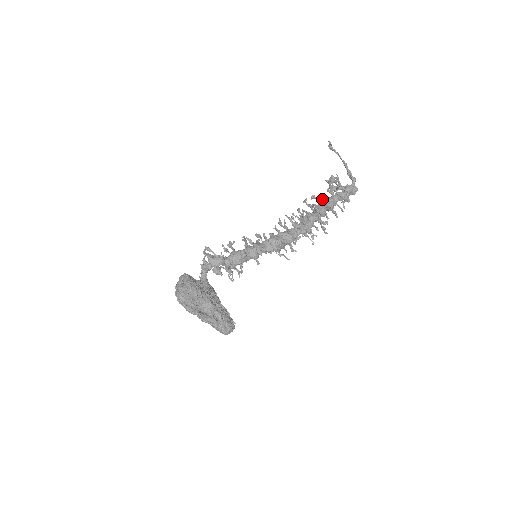
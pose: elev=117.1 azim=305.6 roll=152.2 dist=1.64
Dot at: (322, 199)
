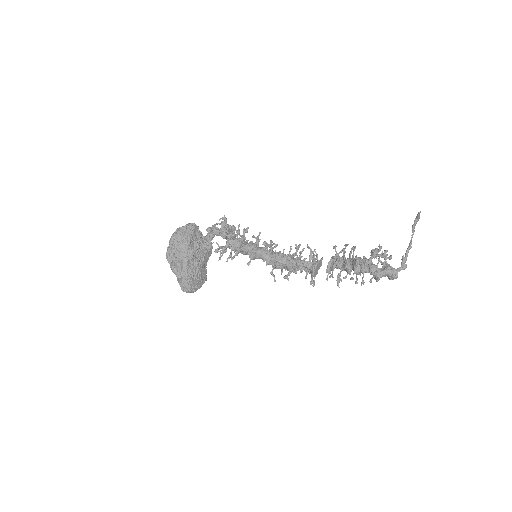
Dot at: (356, 258)
